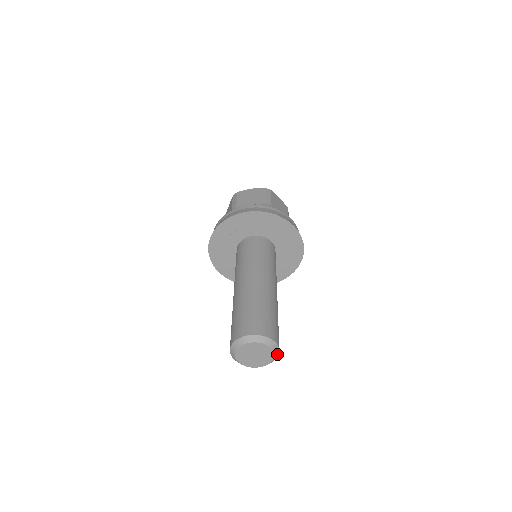
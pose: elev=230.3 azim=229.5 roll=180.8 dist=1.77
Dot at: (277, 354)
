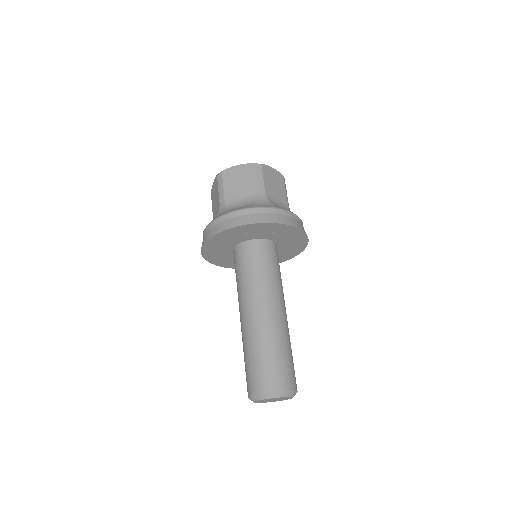
Dot at: occluded
